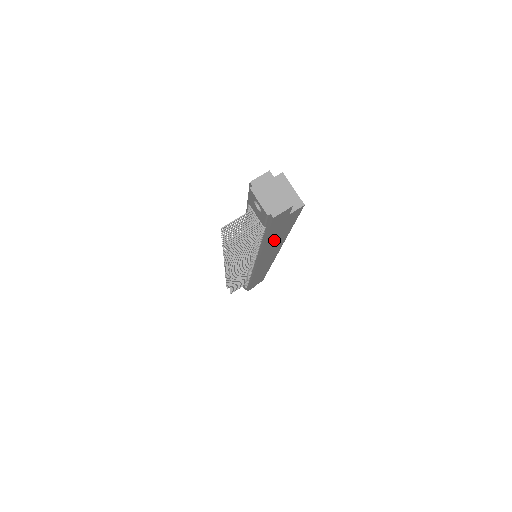
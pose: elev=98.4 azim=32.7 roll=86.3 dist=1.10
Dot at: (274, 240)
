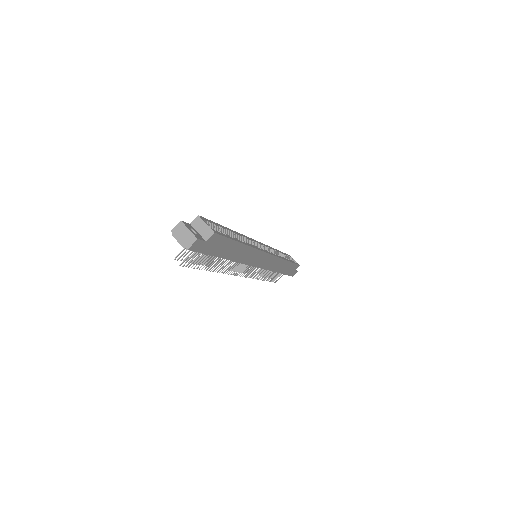
Dot at: (229, 252)
